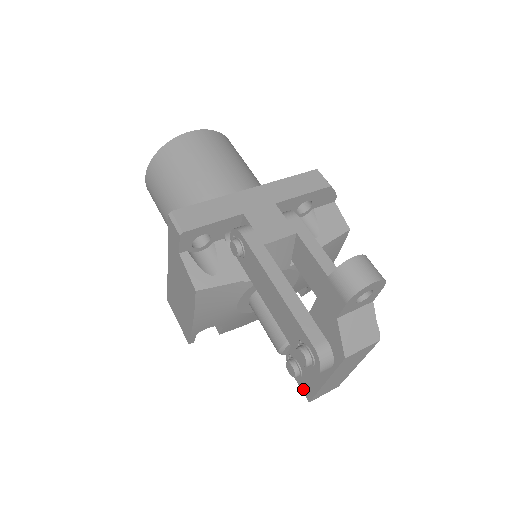
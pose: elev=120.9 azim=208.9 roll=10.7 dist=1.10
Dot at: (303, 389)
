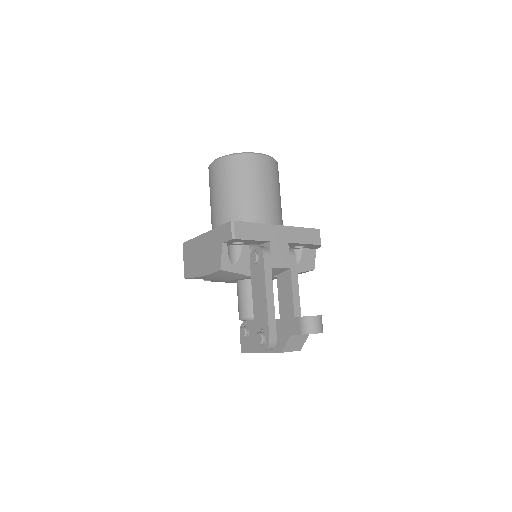
Dot at: (242, 345)
